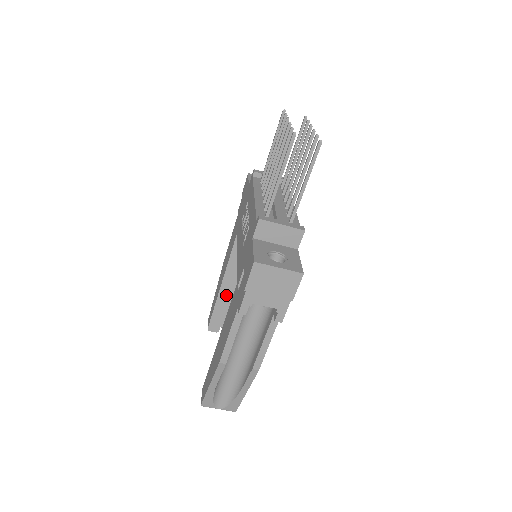
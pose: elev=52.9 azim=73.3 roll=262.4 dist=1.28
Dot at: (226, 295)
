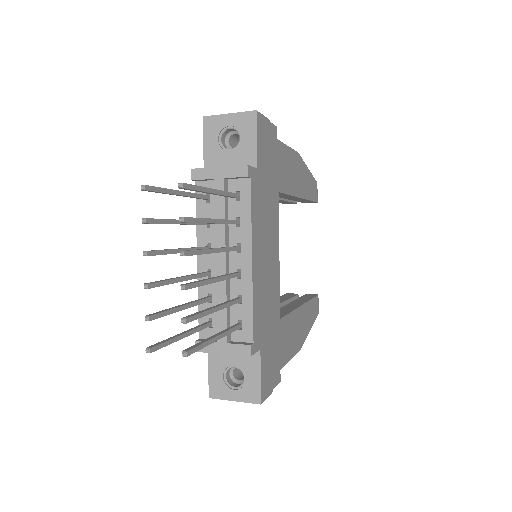
Dot at: occluded
